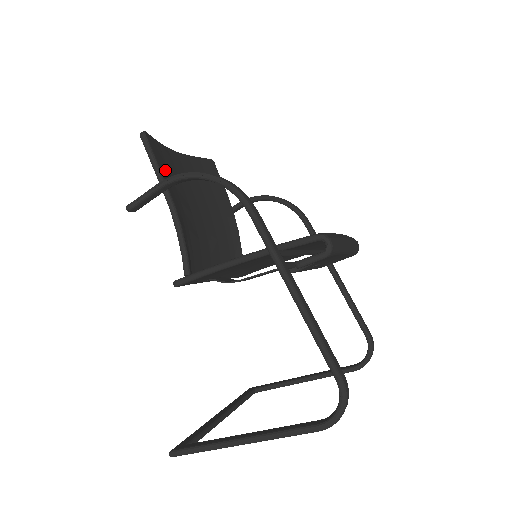
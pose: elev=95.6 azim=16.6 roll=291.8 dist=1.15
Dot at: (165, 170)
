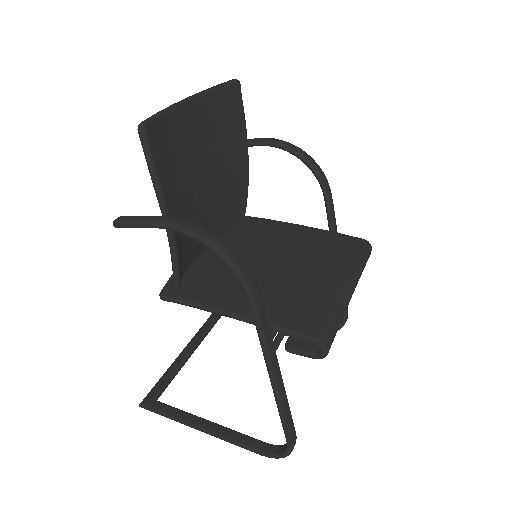
Dot at: (167, 168)
